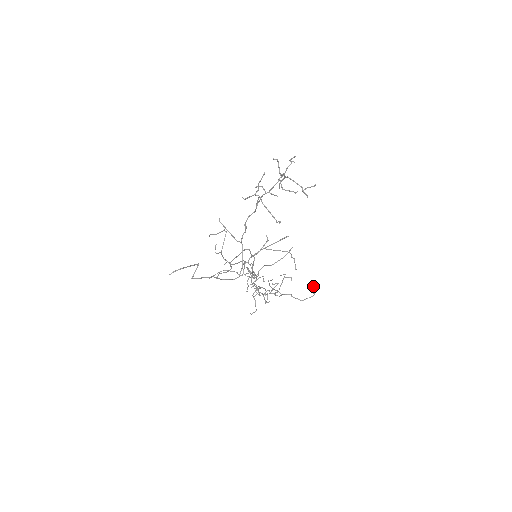
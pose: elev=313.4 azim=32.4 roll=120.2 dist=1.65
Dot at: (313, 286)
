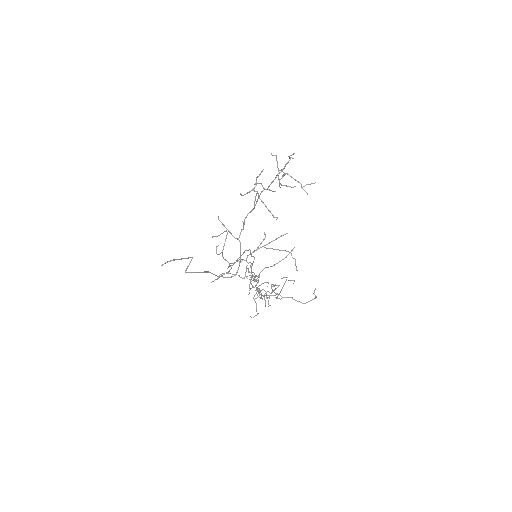
Dot at: (315, 288)
